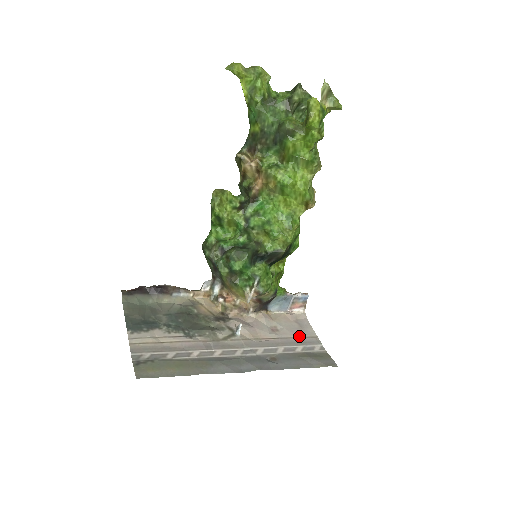
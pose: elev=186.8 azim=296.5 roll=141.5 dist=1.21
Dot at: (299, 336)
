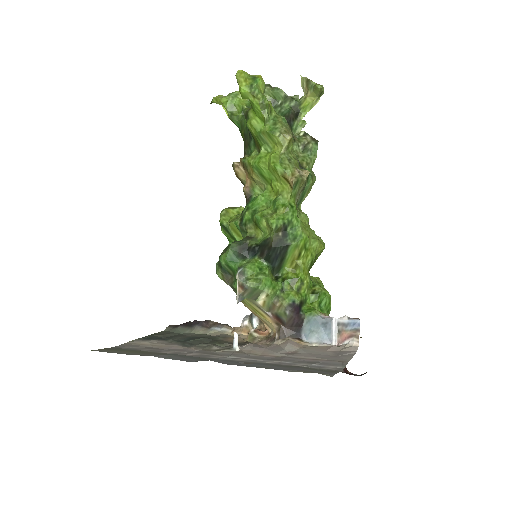
Dot at: (318, 358)
